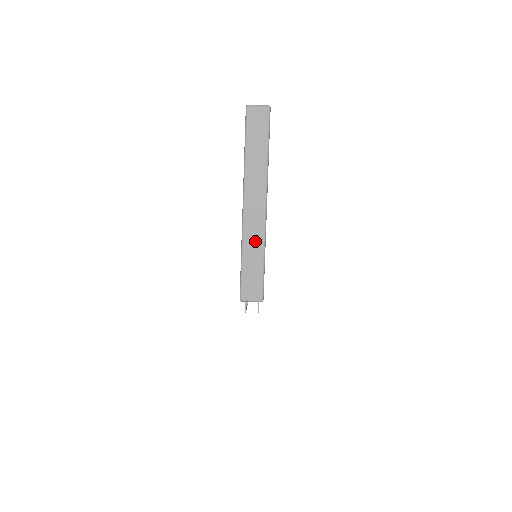
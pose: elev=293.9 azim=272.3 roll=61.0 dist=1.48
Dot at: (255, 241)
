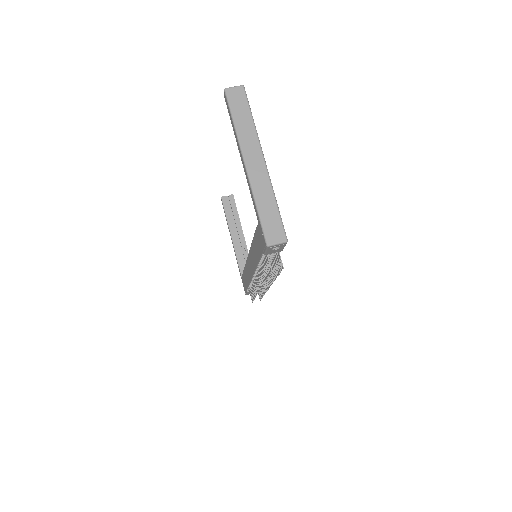
Dot at: (264, 191)
